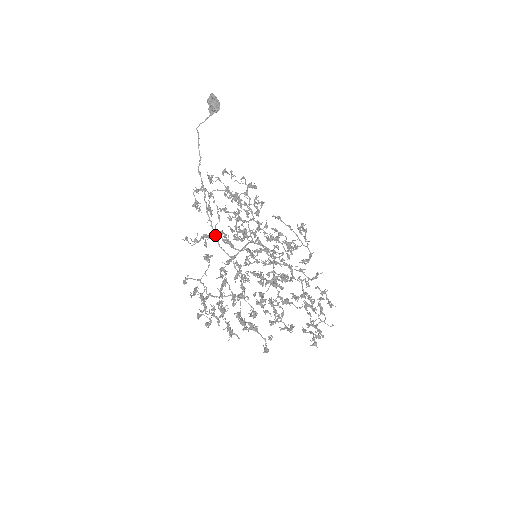
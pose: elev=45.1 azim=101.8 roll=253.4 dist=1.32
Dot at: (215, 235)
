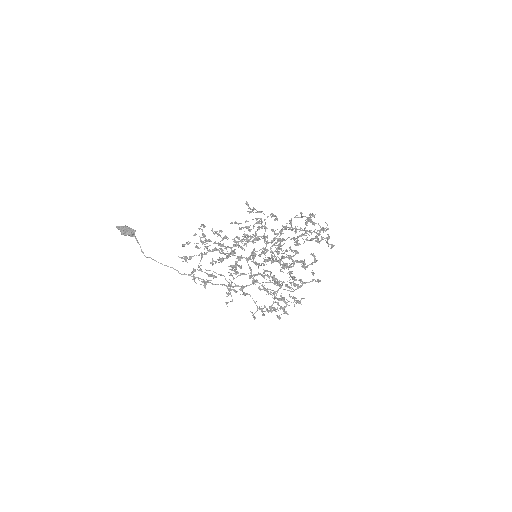
Dot at: (234, 286)
